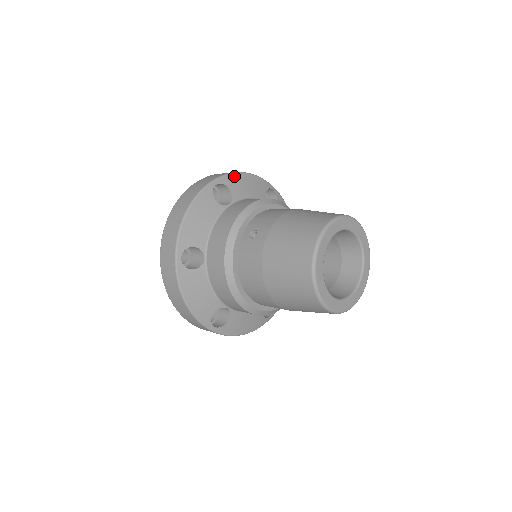
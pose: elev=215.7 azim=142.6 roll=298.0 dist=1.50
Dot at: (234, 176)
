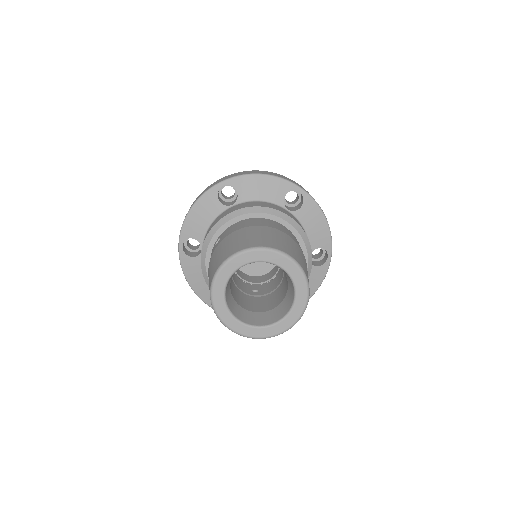
Dot at: (246, 178)
